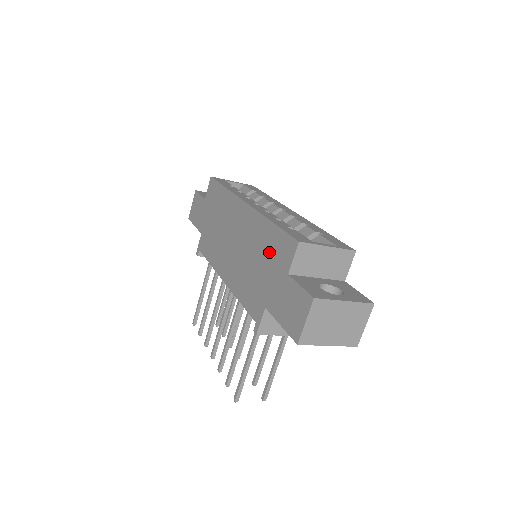
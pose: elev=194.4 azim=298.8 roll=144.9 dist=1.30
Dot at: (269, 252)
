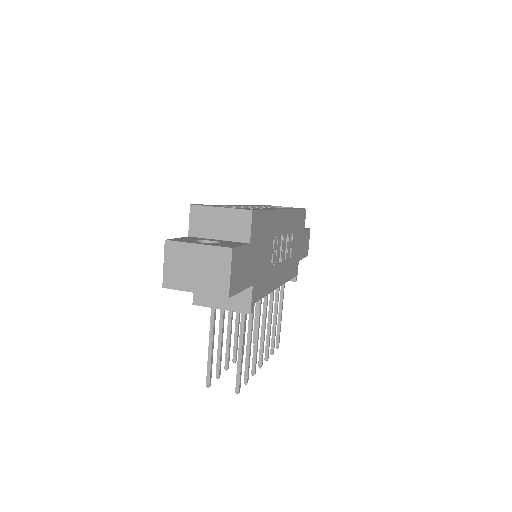
Dot at: occluded
